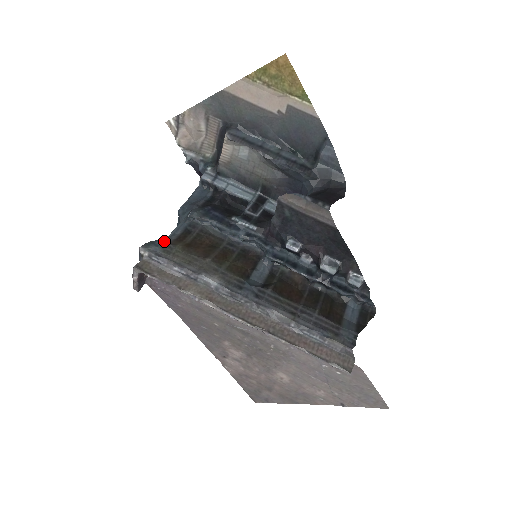
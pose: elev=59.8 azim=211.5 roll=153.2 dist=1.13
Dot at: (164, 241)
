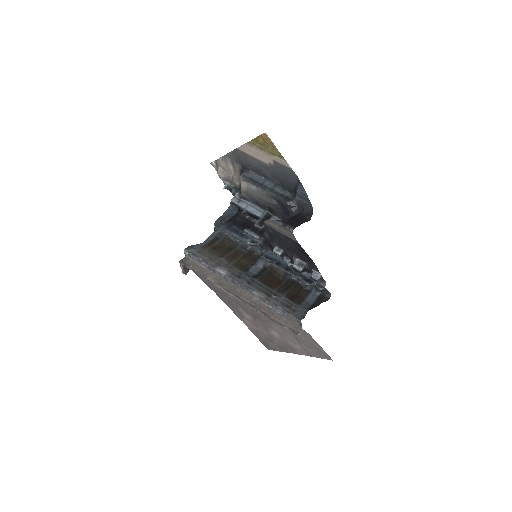
Dot at: (199, 245)
